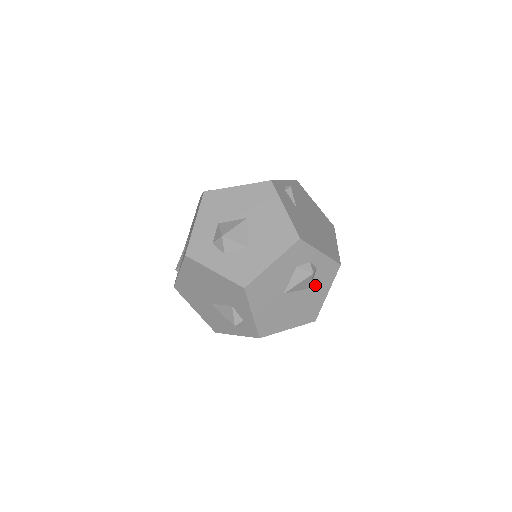
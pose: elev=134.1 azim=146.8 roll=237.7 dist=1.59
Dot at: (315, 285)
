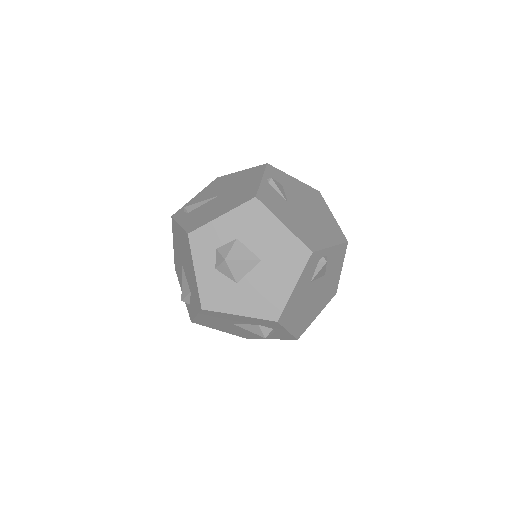
Dot at: occluded
